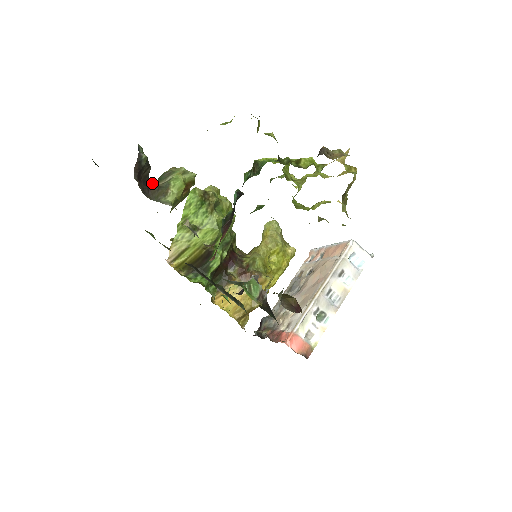
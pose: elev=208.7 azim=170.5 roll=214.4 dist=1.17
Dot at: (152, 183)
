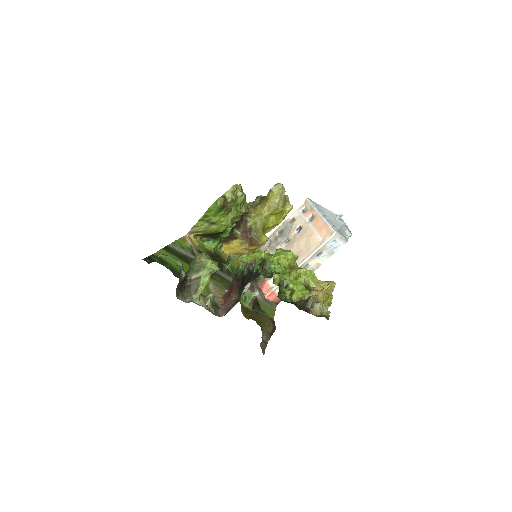
Dot at: (187, 280)
